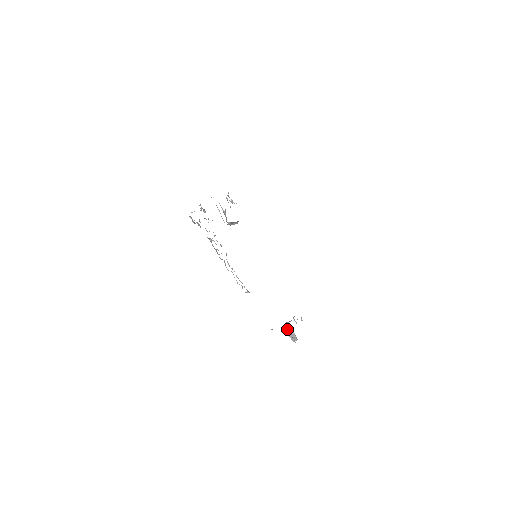
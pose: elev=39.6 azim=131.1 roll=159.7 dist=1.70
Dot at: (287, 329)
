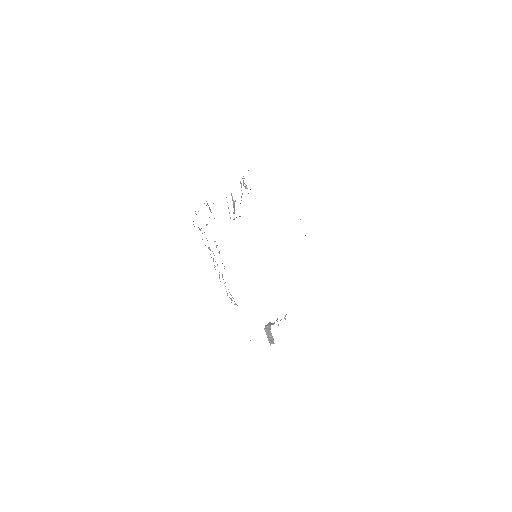
Dot at: (267, 332)
